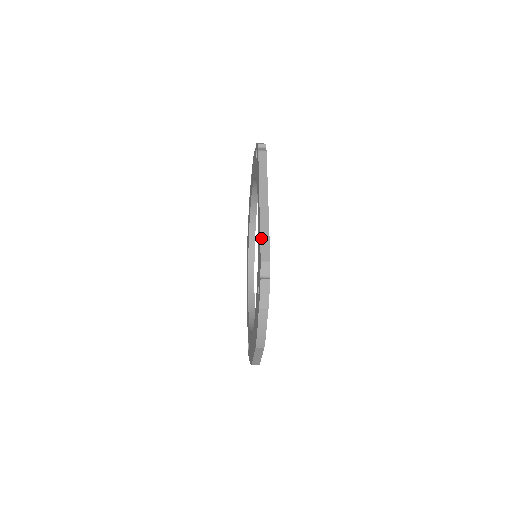
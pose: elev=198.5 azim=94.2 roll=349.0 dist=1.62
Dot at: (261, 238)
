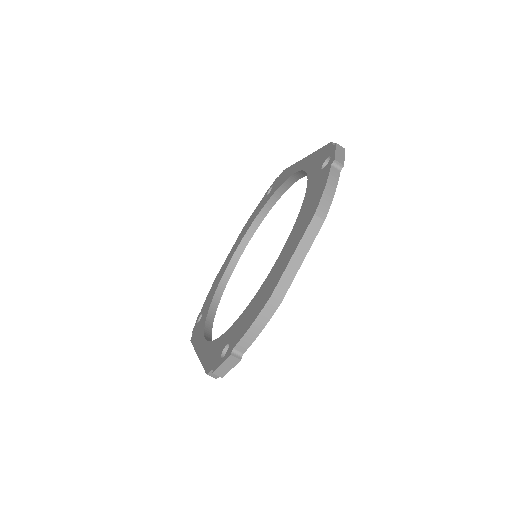
Dot at: occluded
